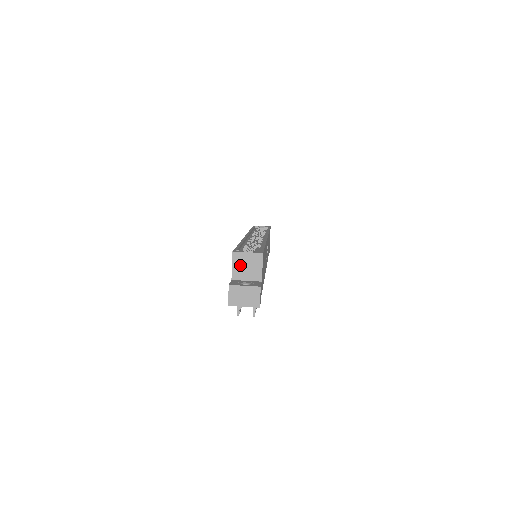
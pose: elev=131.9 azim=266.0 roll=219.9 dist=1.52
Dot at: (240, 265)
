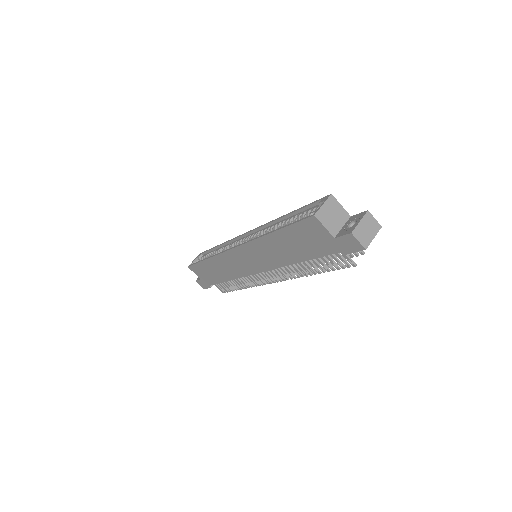
Dot at: (328, 220)
